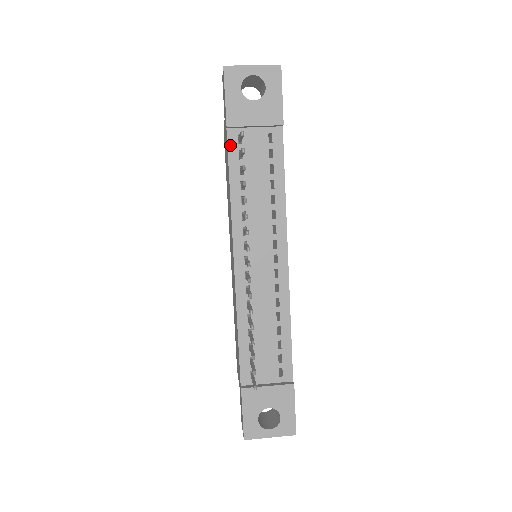
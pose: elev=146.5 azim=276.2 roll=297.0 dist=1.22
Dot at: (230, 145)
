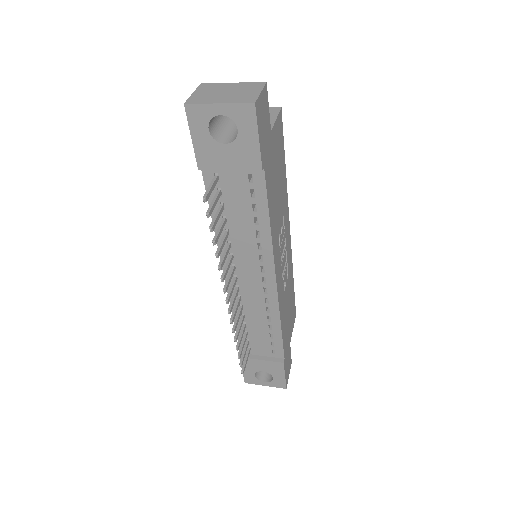
Dot at: (207, 182)
